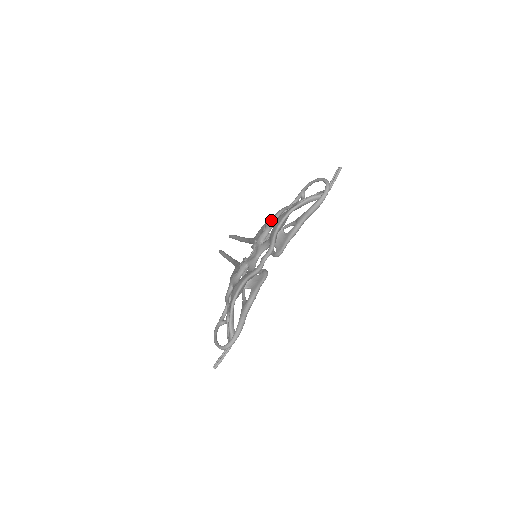
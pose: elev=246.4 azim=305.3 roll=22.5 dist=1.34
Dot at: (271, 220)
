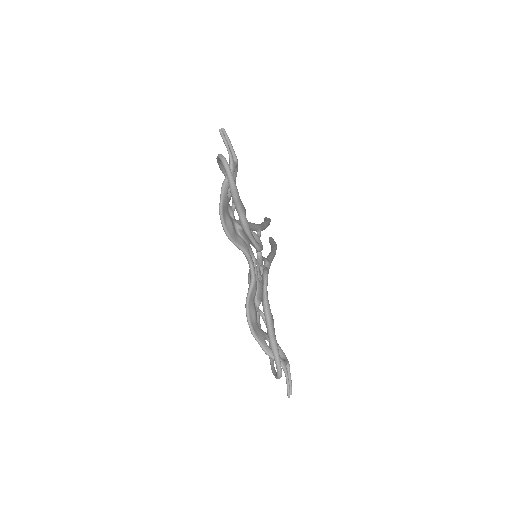
Dot at: occluded
